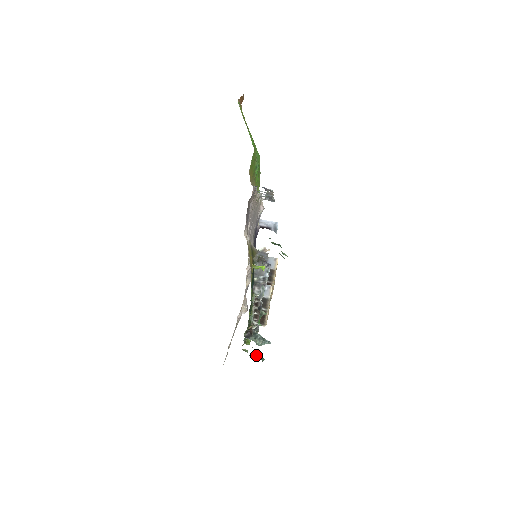
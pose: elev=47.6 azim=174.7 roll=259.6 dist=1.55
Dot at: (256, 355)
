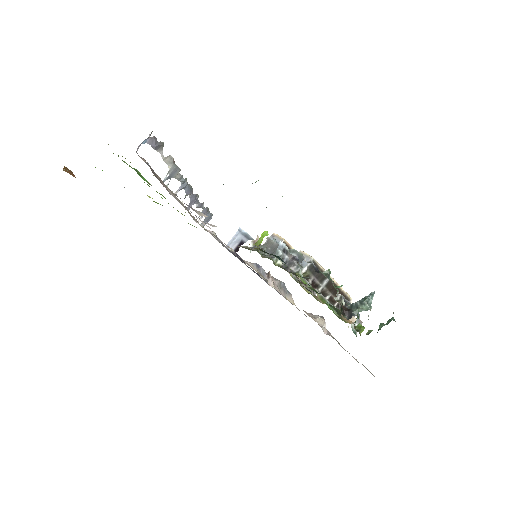
Dot at: (382, 324)
